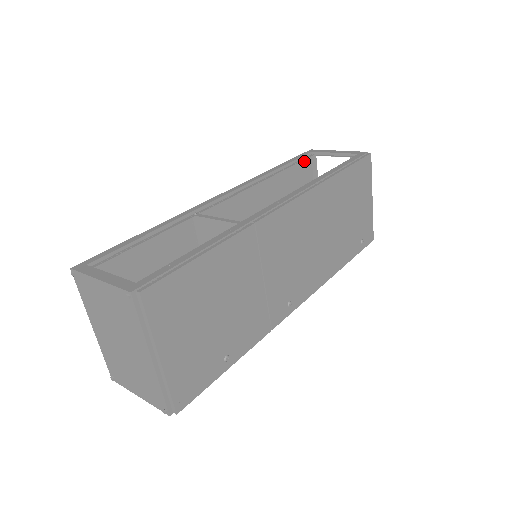
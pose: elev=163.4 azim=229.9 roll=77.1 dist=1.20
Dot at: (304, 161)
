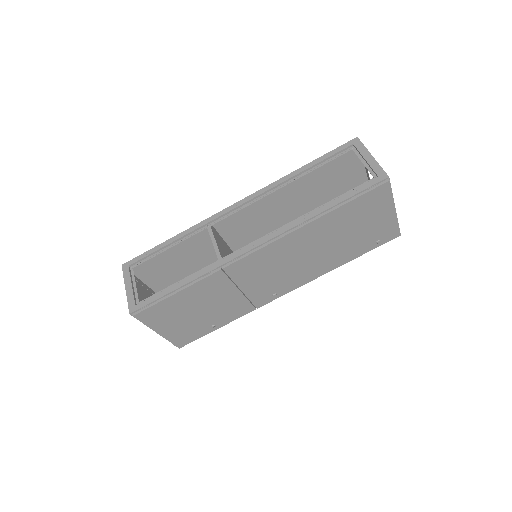
Dot at: occluded
